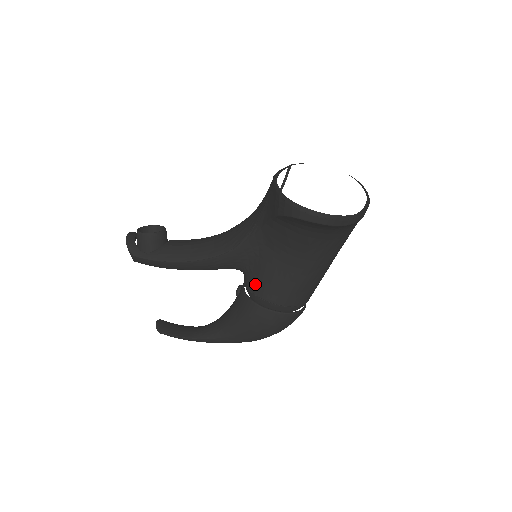
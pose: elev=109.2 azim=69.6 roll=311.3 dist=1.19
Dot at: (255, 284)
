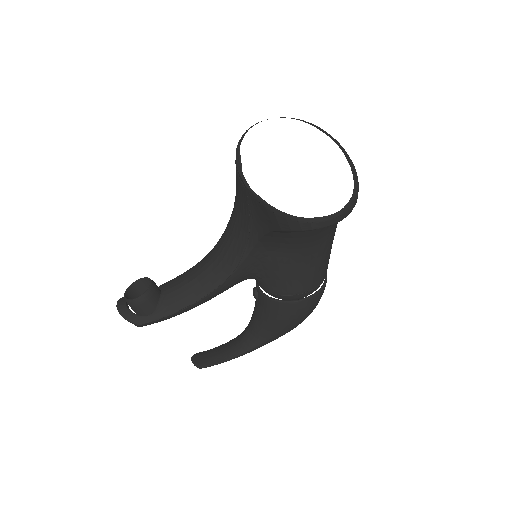
Dot at: (274, 286)
